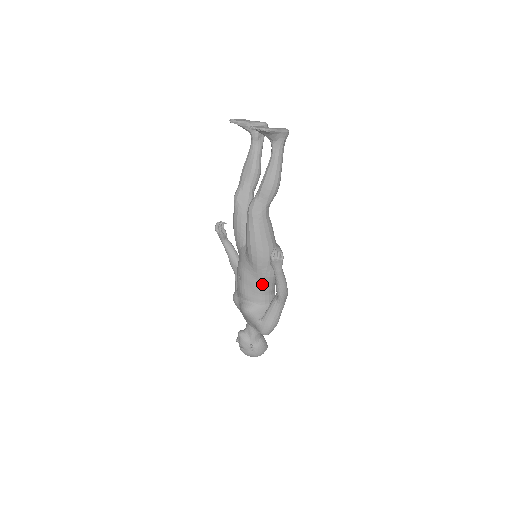
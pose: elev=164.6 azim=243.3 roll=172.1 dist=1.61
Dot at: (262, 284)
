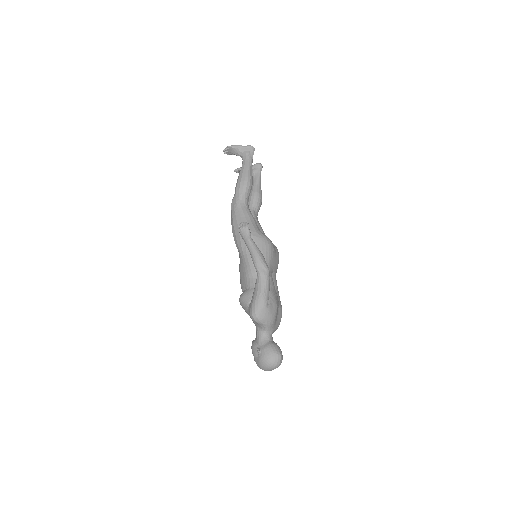
Dot at: (247, 266)
